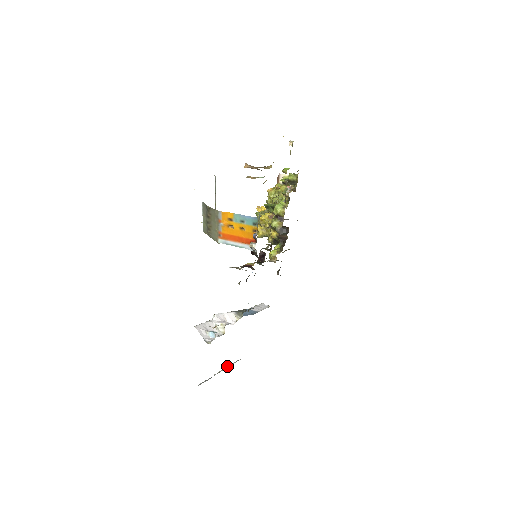
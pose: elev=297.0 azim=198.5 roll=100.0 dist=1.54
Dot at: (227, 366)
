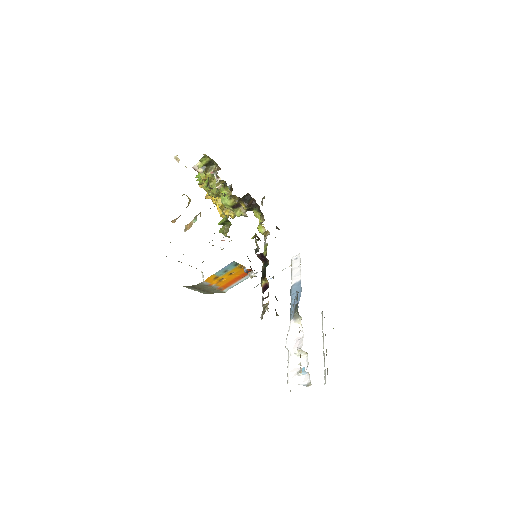
Dot at: (322, 332)
